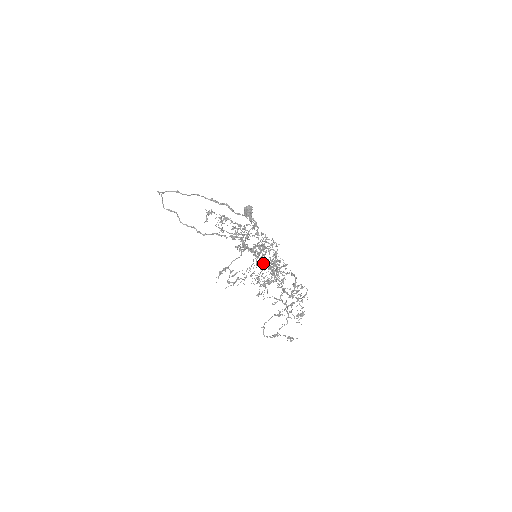
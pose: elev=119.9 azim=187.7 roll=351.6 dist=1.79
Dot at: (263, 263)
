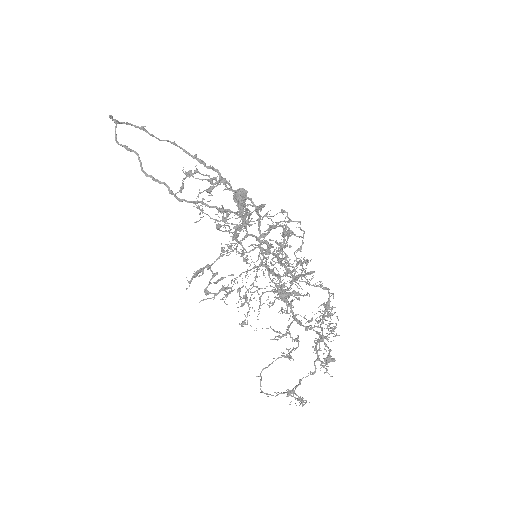
Dot at: (279, 261)
